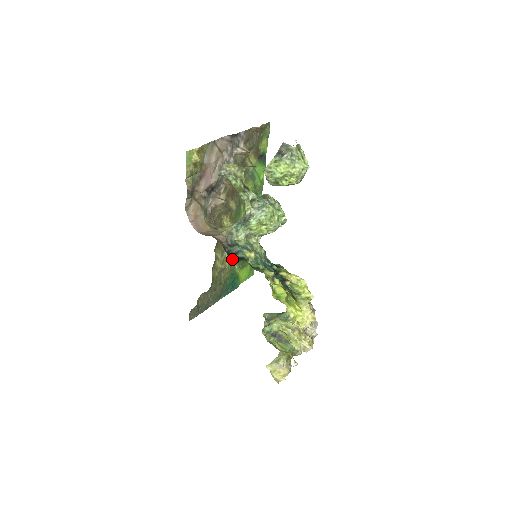
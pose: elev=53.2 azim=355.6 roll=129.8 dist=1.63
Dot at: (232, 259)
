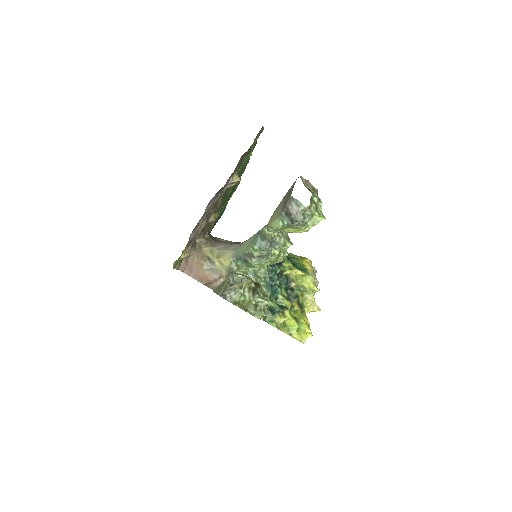
Dot at: occluded
